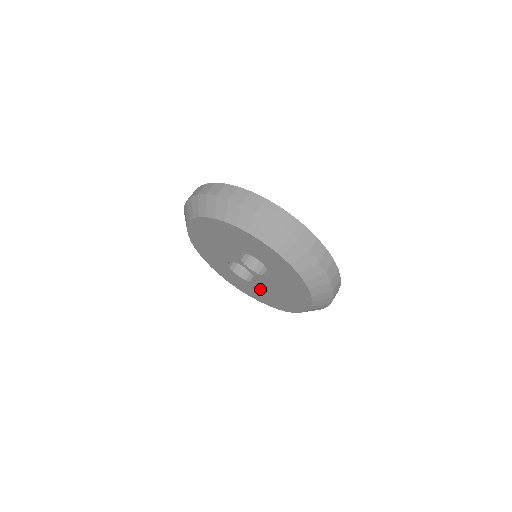
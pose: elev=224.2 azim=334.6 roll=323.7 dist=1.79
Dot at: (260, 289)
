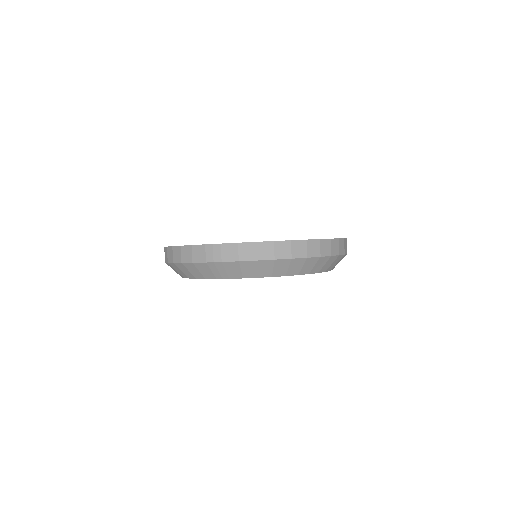
Dot at: occluded
